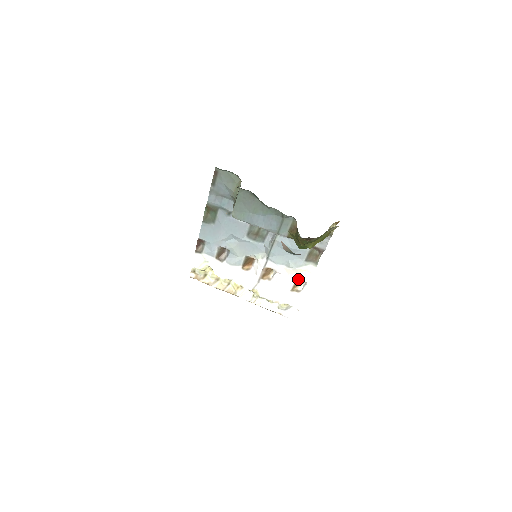
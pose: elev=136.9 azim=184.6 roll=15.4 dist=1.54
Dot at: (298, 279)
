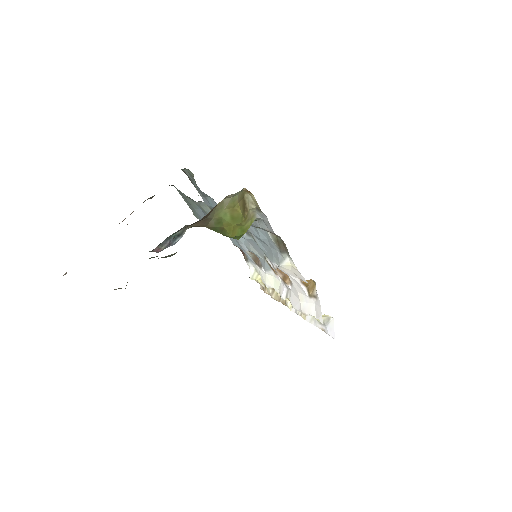
Dot at: occluded
